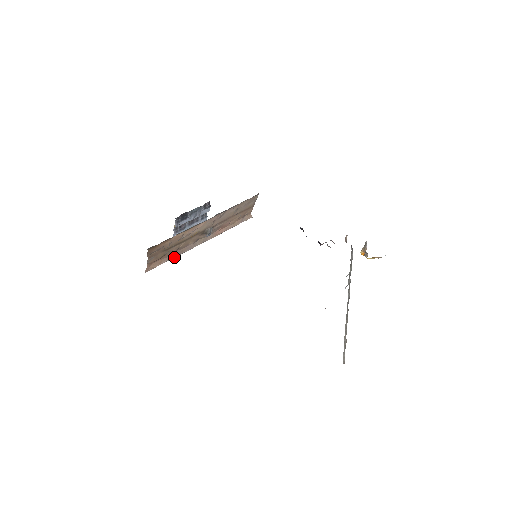
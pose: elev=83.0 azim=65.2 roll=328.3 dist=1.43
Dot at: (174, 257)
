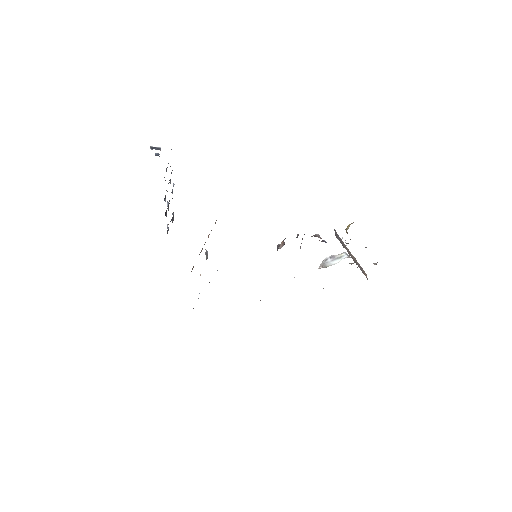
Dot at: occluded
